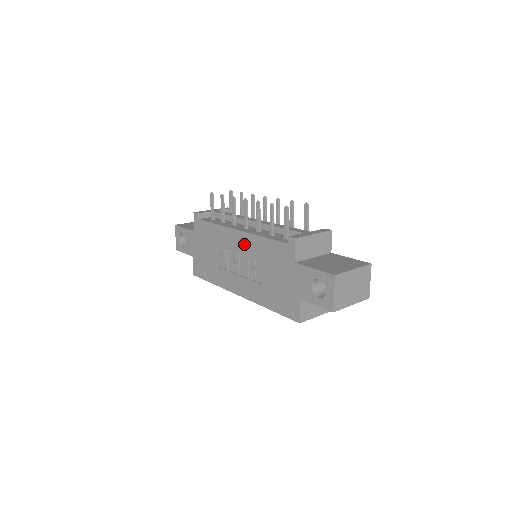
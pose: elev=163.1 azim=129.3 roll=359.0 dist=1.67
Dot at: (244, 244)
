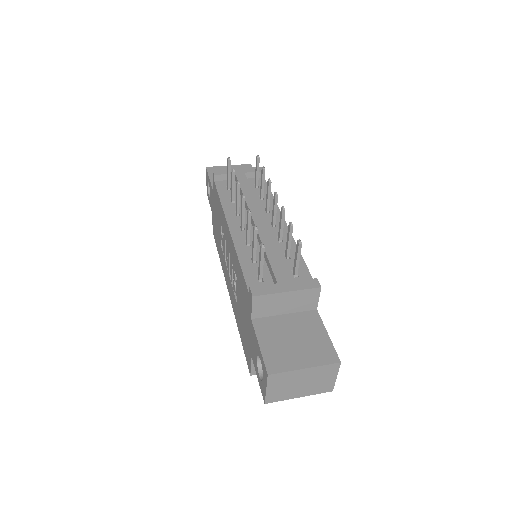
Dot at: (231, 250)
